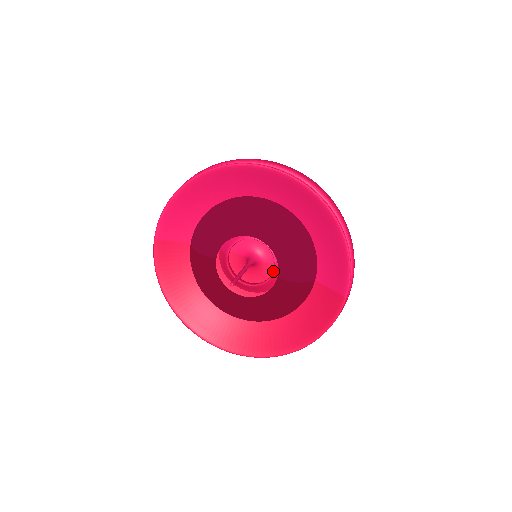
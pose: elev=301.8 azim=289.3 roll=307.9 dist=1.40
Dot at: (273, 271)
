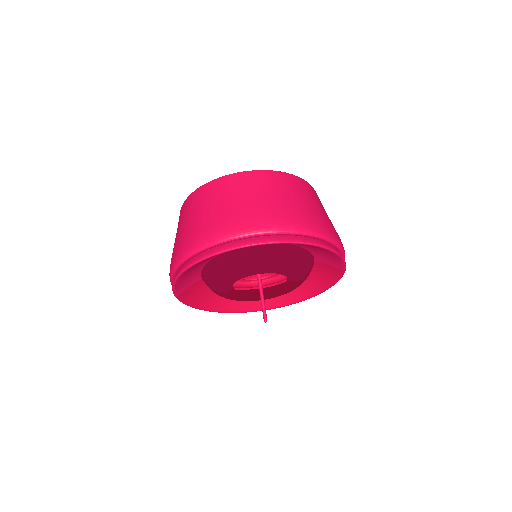
Dot at: occluded
